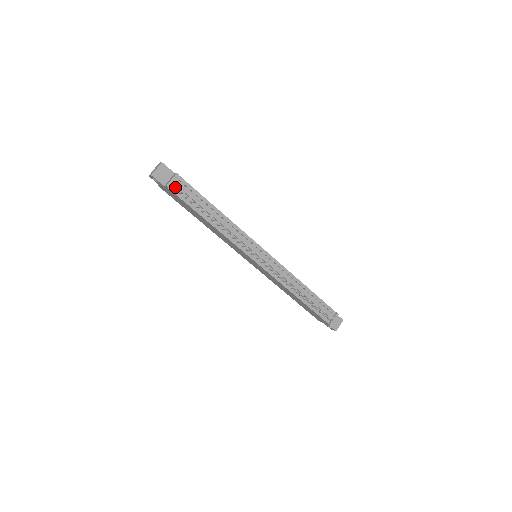
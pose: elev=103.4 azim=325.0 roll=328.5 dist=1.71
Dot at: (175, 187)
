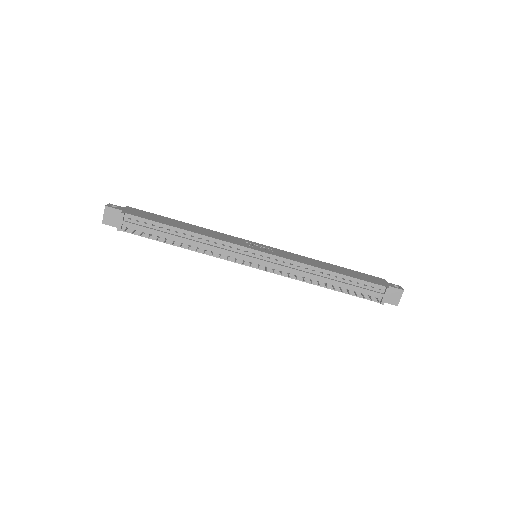
Dot at: (127, 227)
